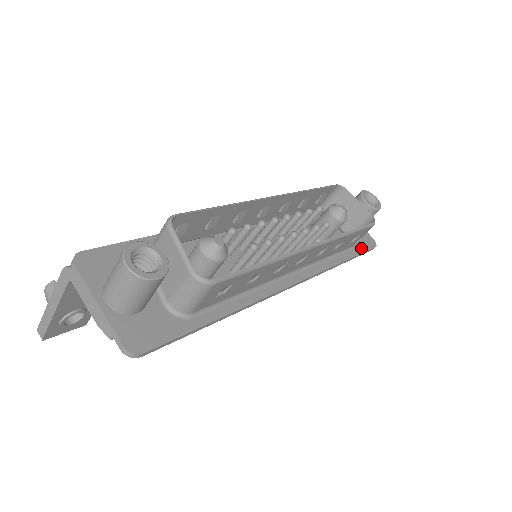
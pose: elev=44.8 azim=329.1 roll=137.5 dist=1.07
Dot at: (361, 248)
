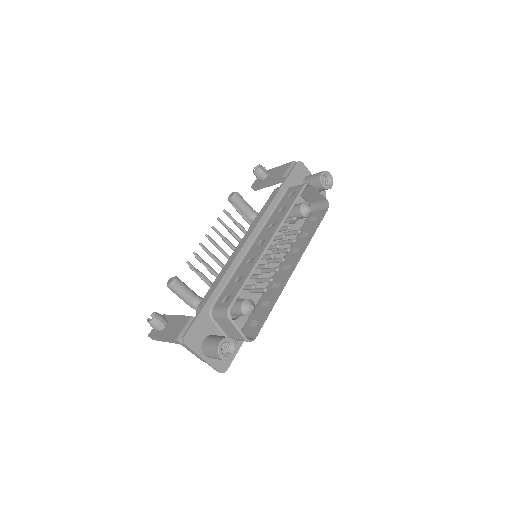
Dot at: occluded
